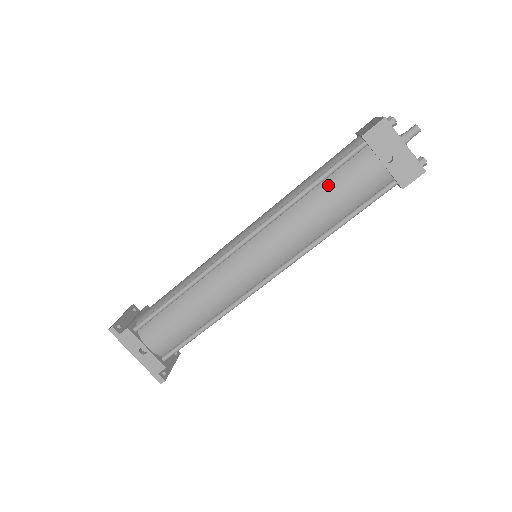
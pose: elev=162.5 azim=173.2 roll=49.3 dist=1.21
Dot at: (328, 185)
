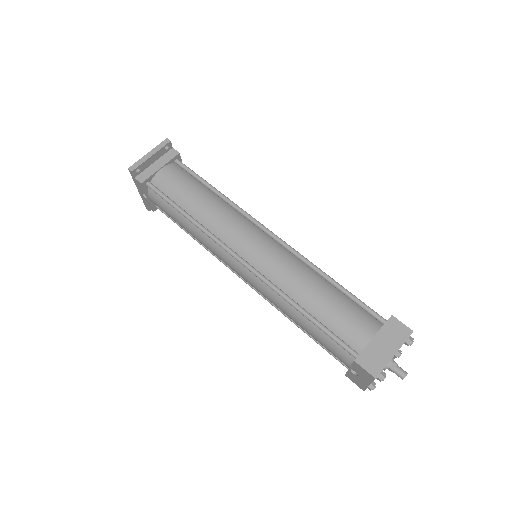
Dot at: (315, 328)
